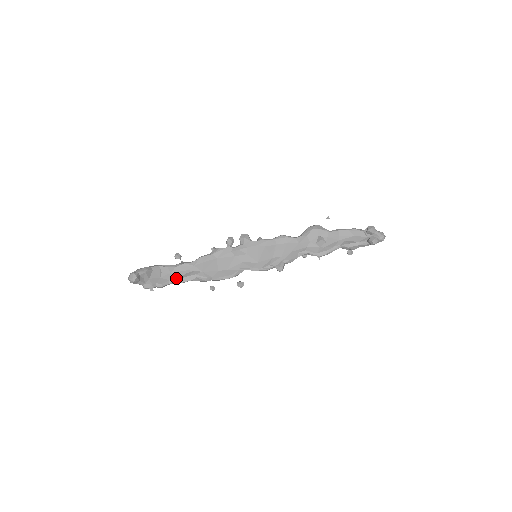
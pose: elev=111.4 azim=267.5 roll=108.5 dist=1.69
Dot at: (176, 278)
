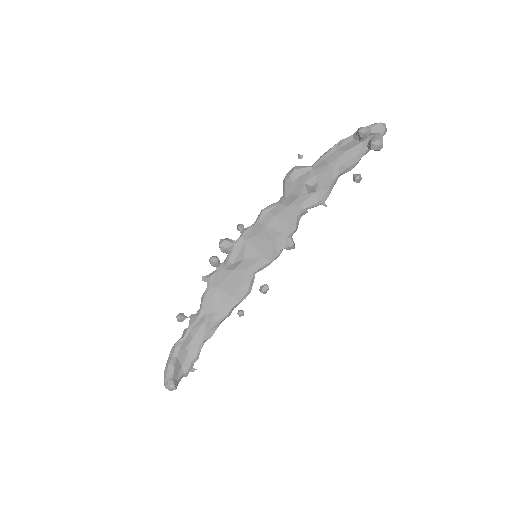
Dot at: (202, 339)
